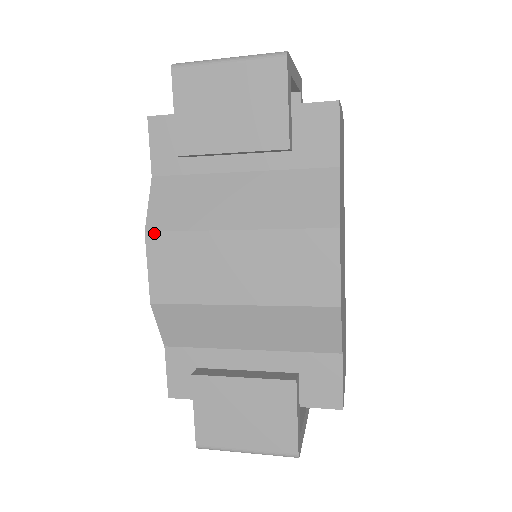
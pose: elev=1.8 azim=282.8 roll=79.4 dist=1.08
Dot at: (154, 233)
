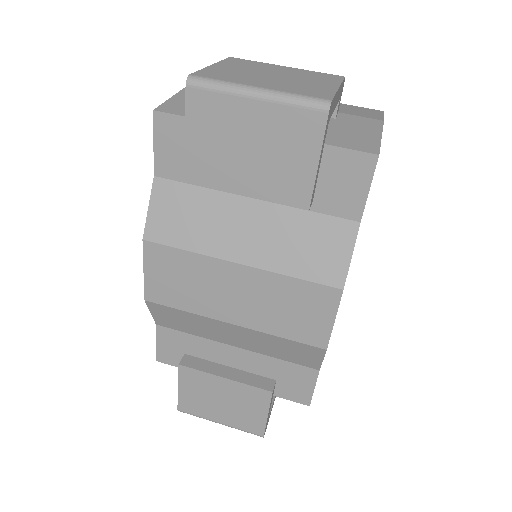
Dot at: (152, 243)
